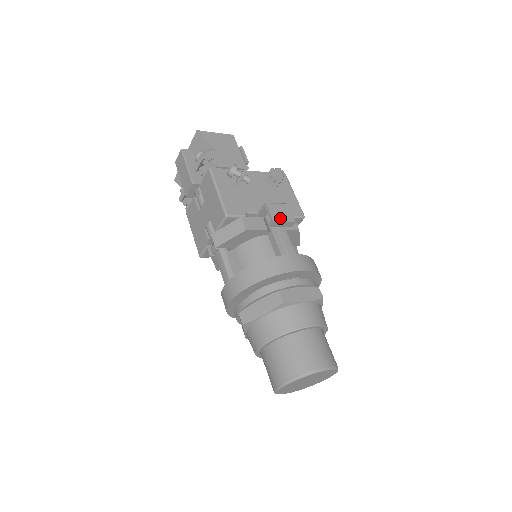
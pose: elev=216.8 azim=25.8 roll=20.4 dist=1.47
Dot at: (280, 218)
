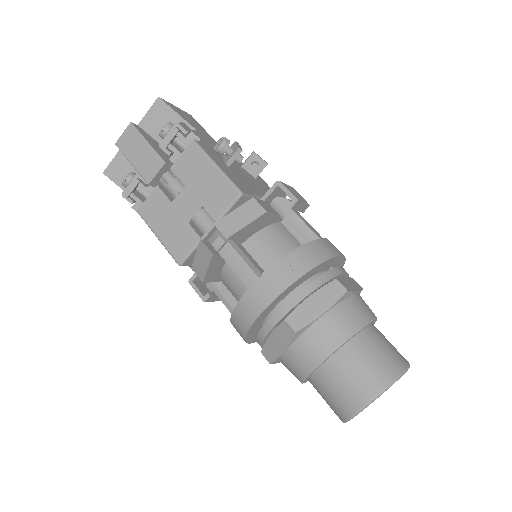
Dot at: (299, 198)
